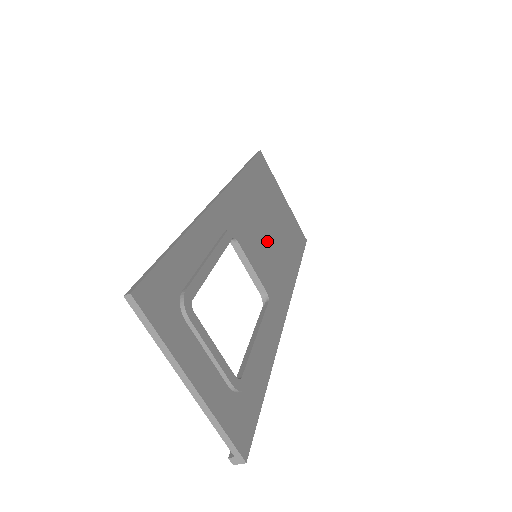
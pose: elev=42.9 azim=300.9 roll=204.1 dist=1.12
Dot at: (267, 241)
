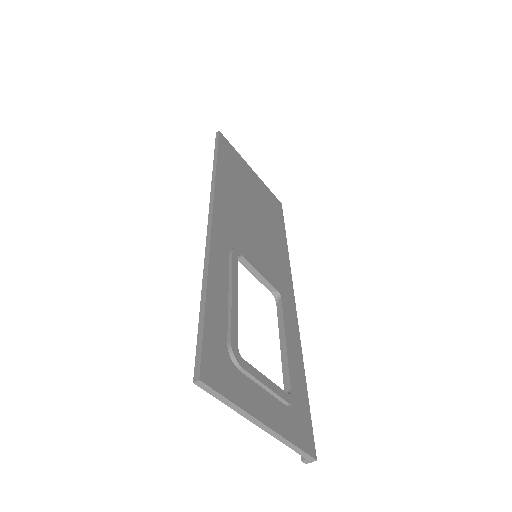
Dot at: (258, 233)
